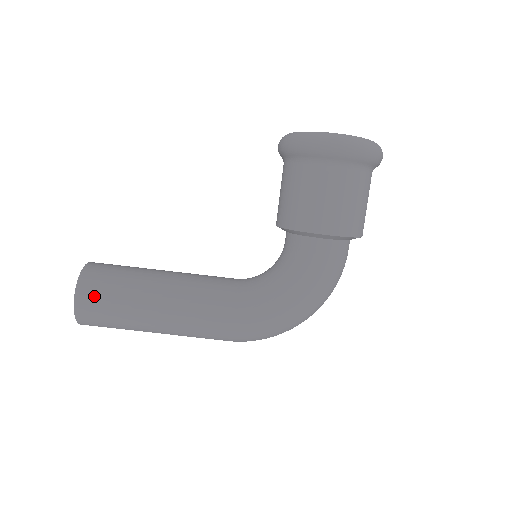
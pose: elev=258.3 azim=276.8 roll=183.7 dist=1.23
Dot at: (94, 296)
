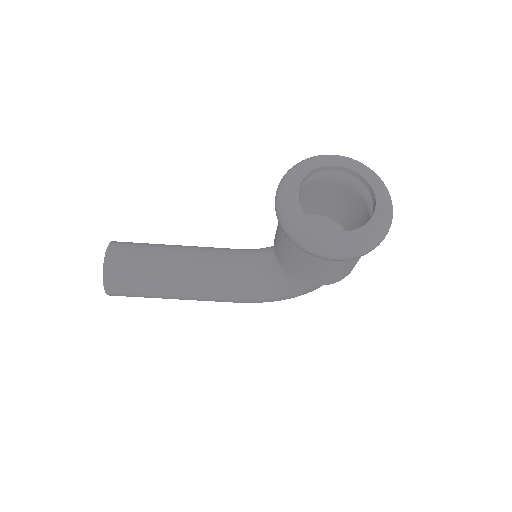
Dot at: (121, 292)
